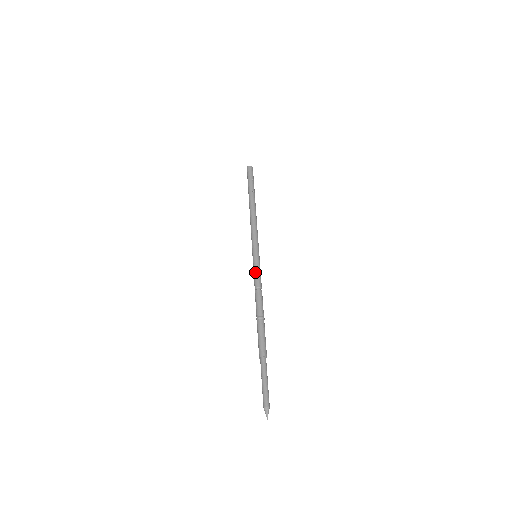
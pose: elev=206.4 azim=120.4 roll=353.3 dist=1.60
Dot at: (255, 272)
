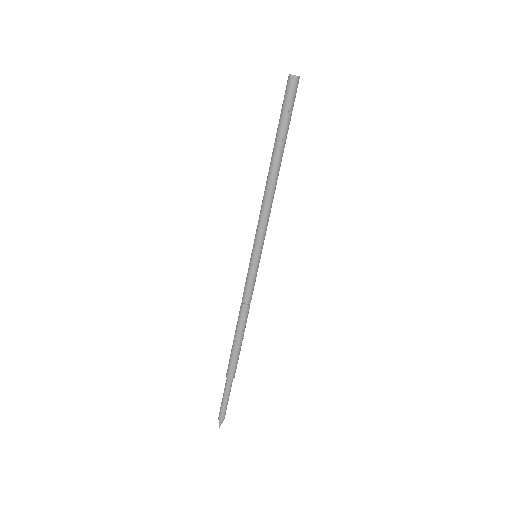
Dot at: (247, 283)
